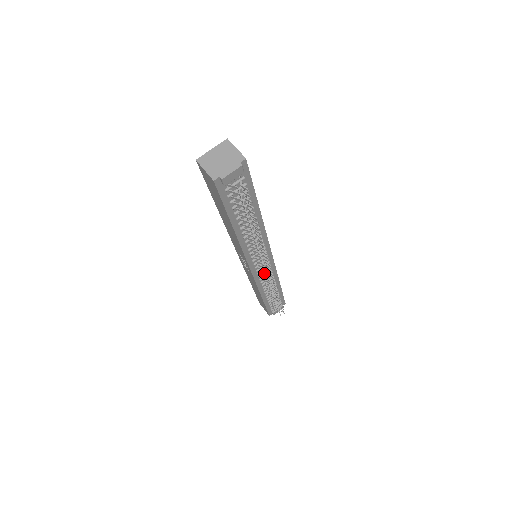
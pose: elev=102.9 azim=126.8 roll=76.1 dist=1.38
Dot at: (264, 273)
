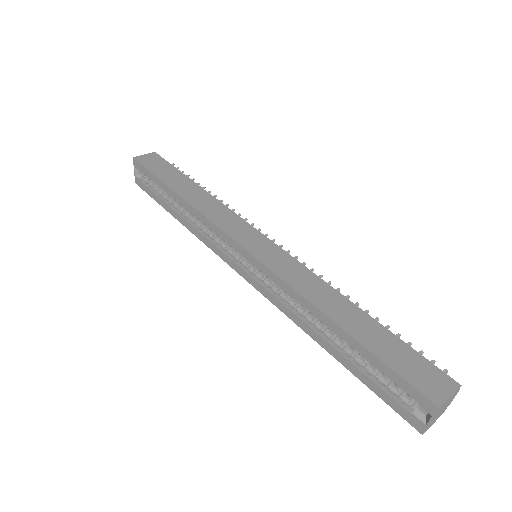
Dot at: occluded
